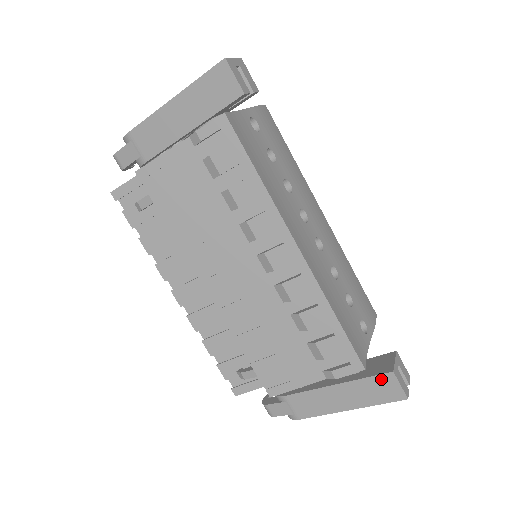
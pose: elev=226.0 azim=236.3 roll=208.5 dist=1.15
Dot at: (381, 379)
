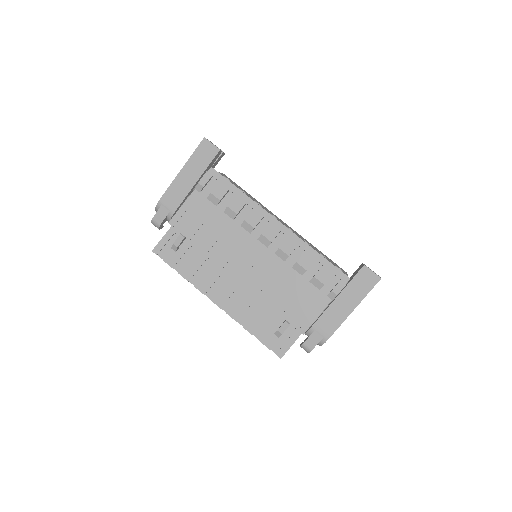
Dot at: (361, 274)
